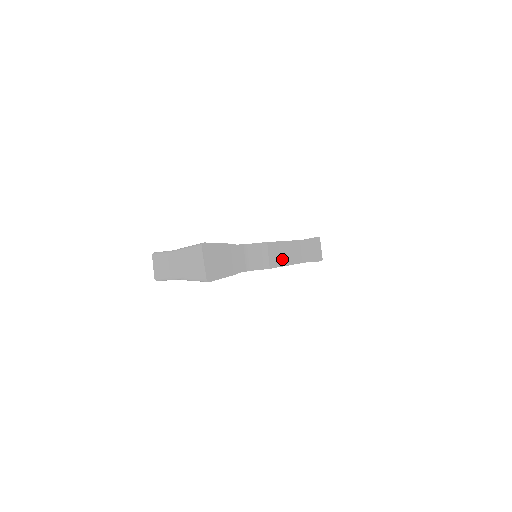
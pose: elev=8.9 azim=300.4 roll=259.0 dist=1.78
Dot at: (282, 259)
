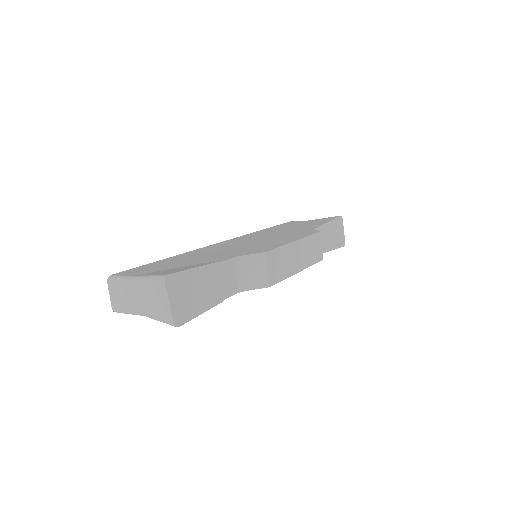
Dot at: (287, 268)
